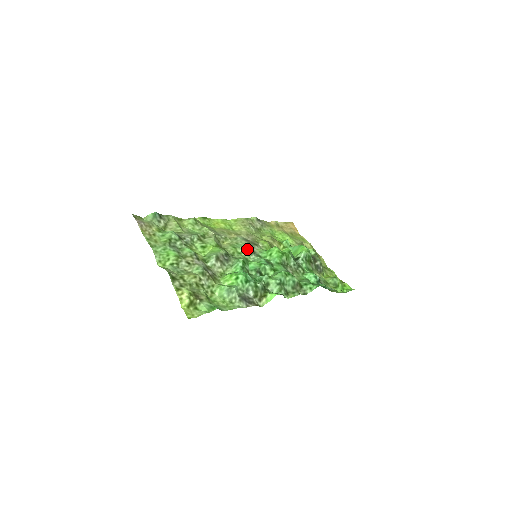
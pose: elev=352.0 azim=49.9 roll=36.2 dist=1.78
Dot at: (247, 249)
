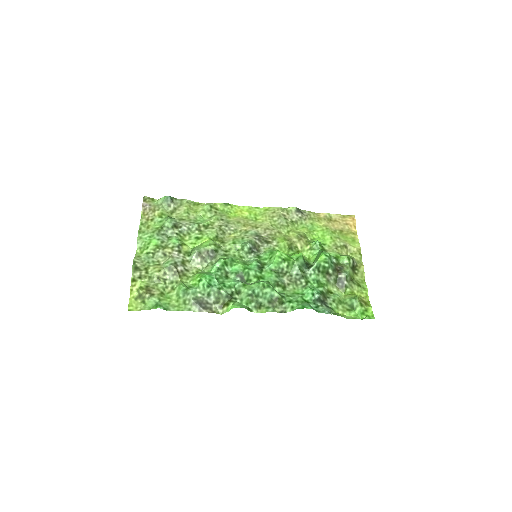
Dot at: (246, 247)
